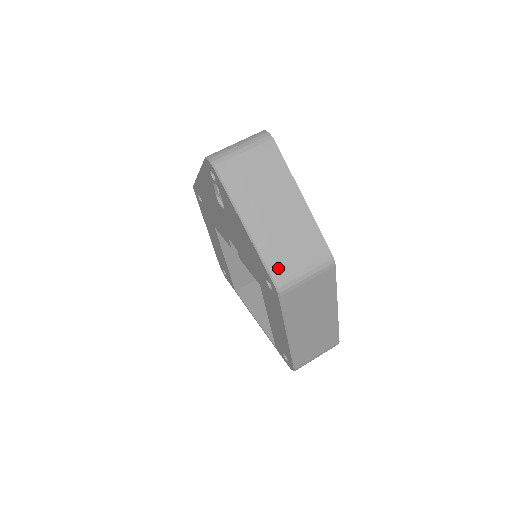
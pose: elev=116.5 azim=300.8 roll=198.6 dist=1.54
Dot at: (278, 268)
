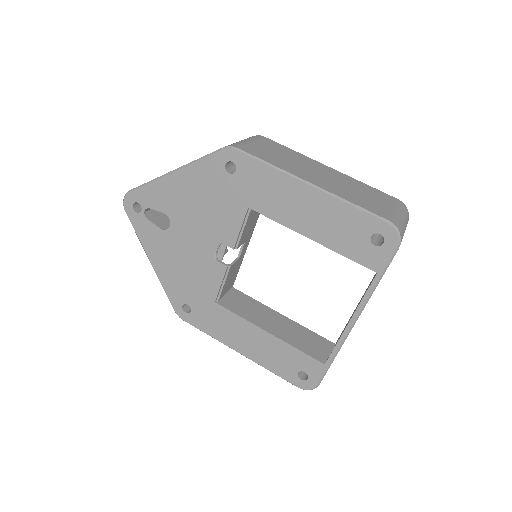
Dot at: occluded
